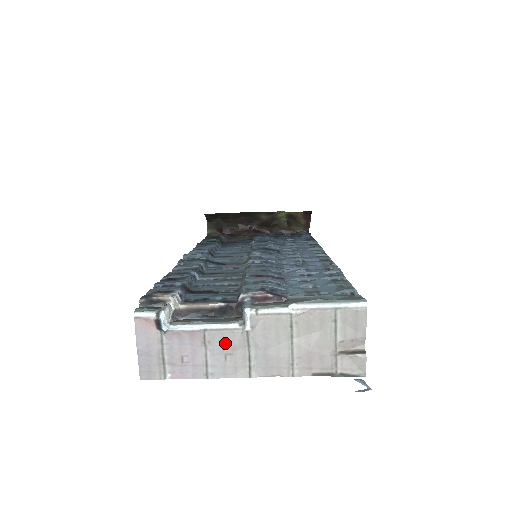
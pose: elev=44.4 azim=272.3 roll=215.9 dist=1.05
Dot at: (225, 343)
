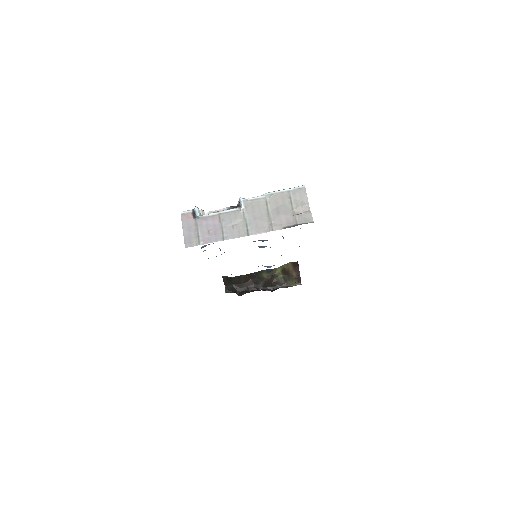
Dot at: (232, 219)
